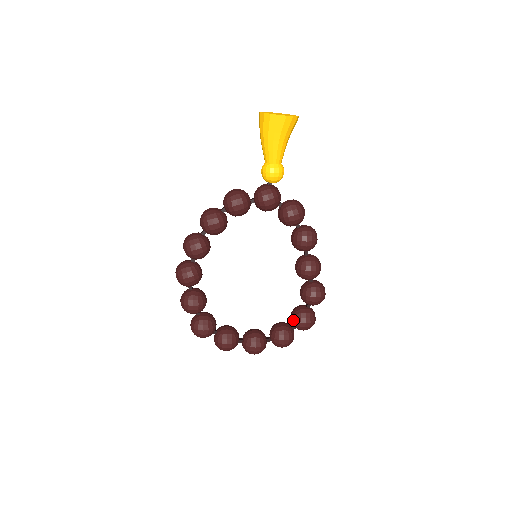
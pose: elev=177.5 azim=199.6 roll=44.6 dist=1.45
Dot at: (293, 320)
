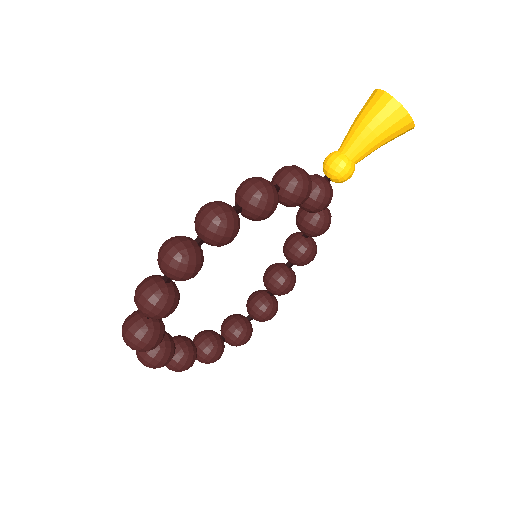
Dot at: (234, 335)
